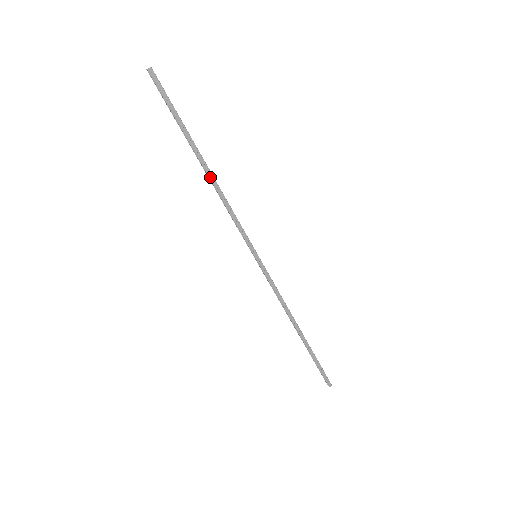
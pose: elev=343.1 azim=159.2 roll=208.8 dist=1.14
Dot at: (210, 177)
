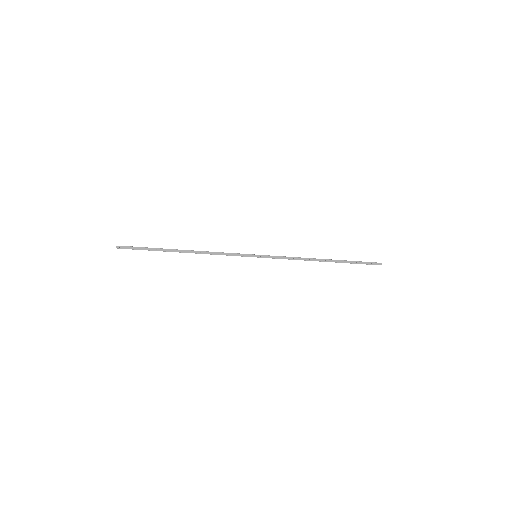
Dot at: occluded
